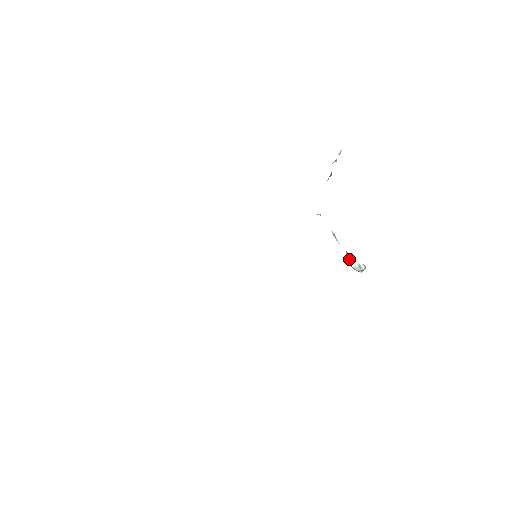
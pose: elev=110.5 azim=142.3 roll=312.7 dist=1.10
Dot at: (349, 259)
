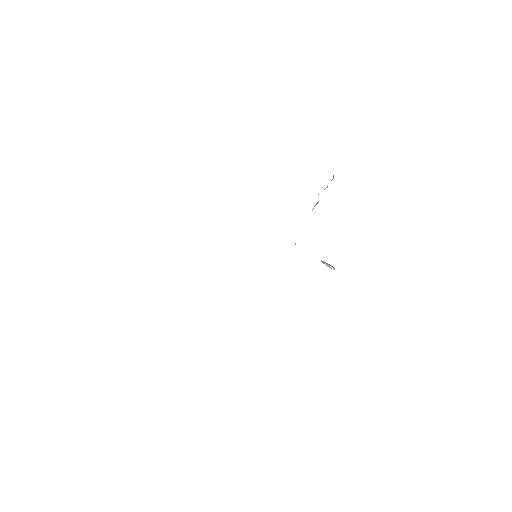
Dot at: (323, 263)
